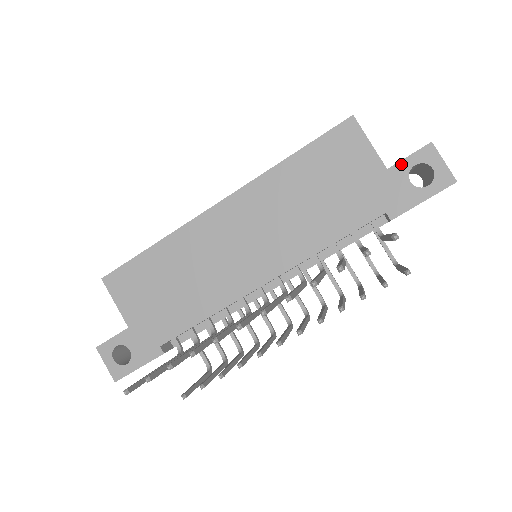
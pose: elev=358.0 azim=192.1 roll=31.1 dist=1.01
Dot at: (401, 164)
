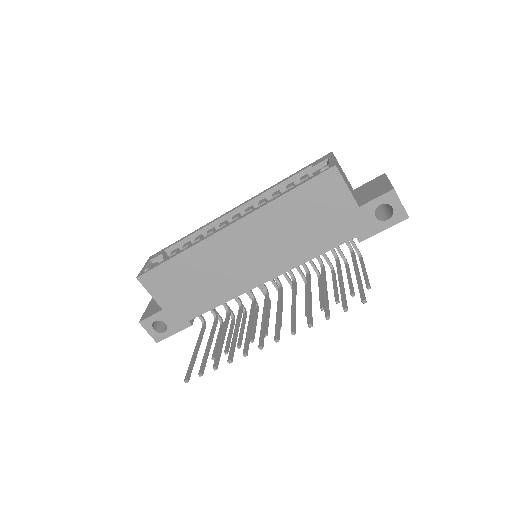
Dot at: (370, 204)
